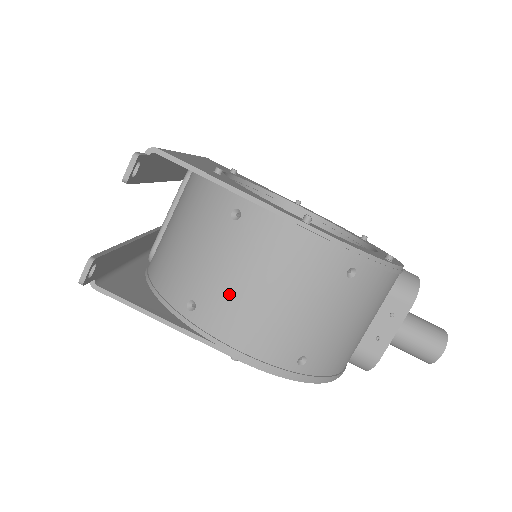
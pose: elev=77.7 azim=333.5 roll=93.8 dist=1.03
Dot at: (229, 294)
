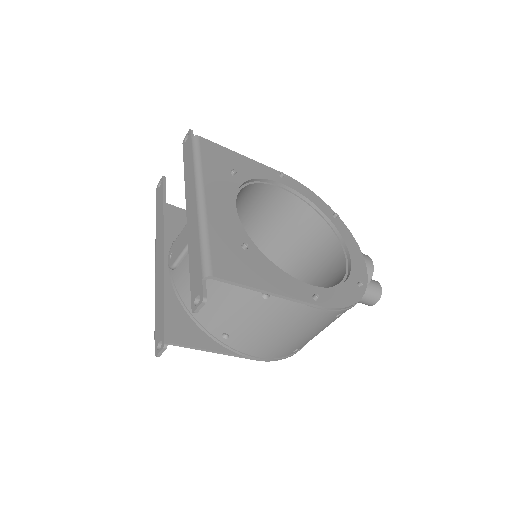
Dot at: (255, 335)
